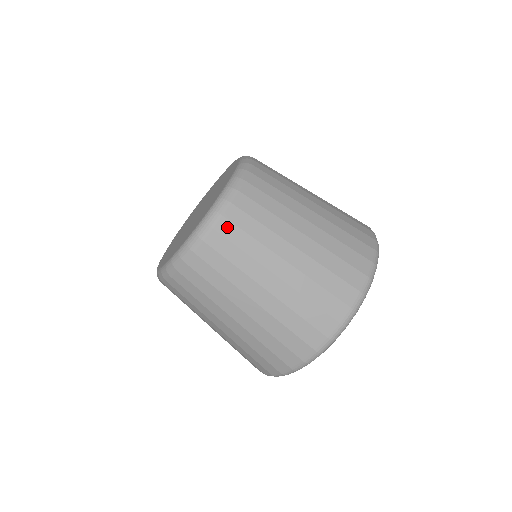
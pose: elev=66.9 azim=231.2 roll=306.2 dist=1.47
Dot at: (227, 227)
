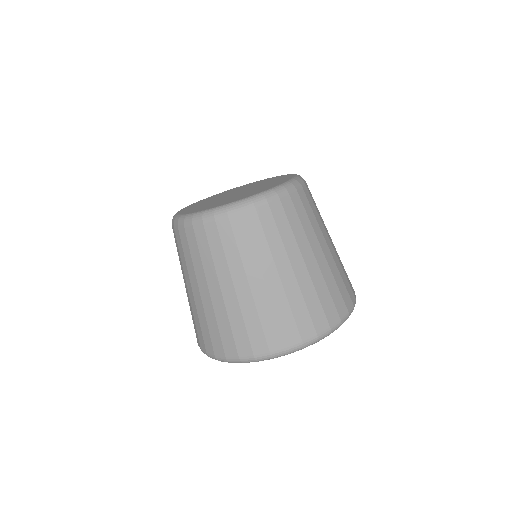
Dot at: (304, 196)
